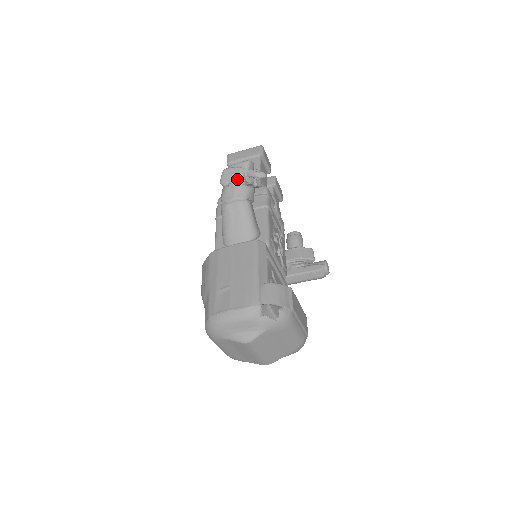
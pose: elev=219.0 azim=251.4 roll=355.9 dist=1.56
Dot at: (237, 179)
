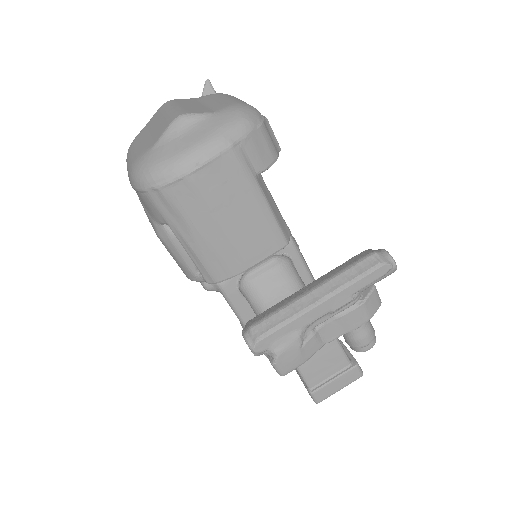
Dot at: occluded
